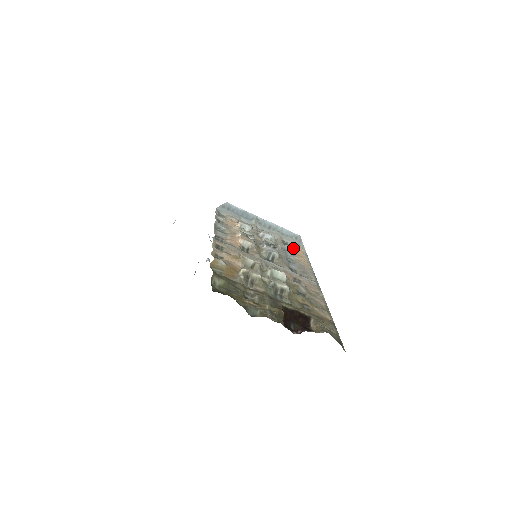
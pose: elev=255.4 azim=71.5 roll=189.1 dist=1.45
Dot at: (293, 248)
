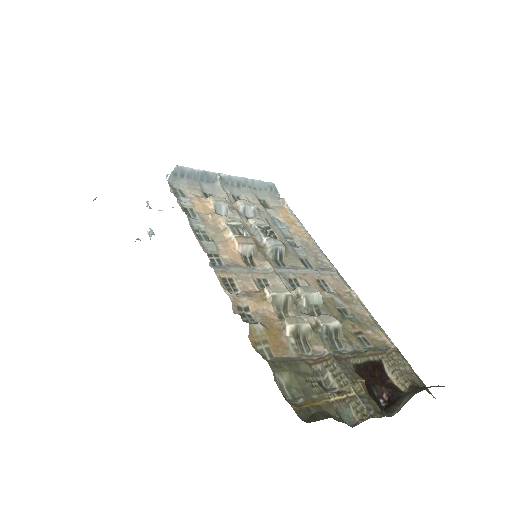
Dot at: (277, 210)
